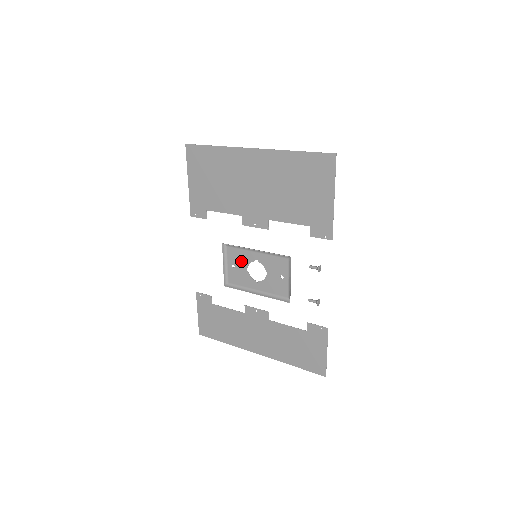
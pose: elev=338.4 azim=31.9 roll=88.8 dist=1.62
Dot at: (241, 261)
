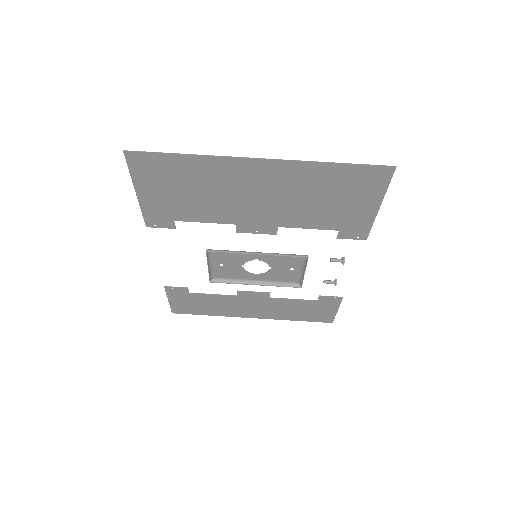
Dot at: (233, 261)
